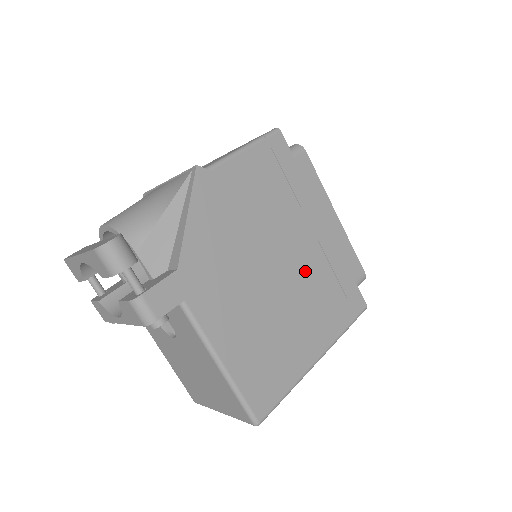
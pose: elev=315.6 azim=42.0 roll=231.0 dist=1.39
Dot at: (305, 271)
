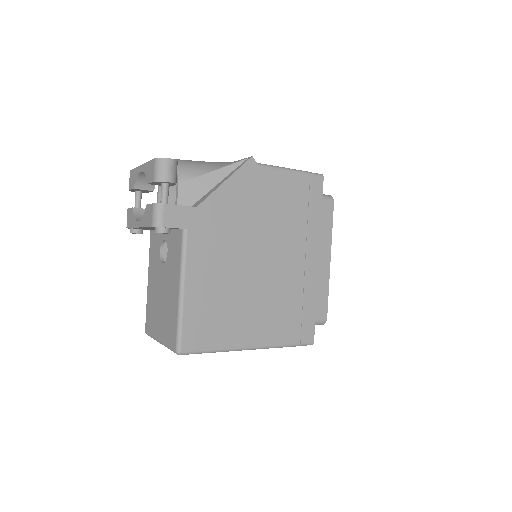
Dot at: (282, 279)
